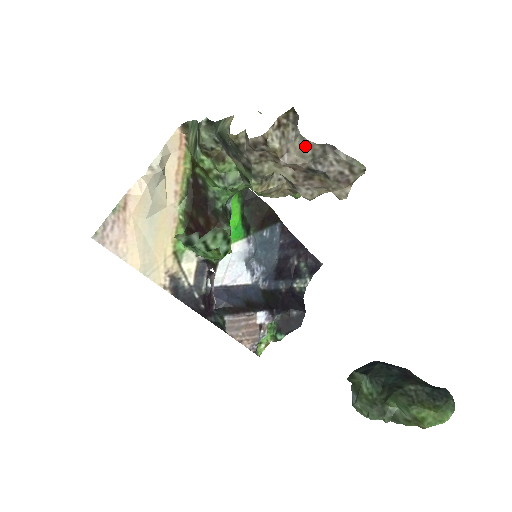
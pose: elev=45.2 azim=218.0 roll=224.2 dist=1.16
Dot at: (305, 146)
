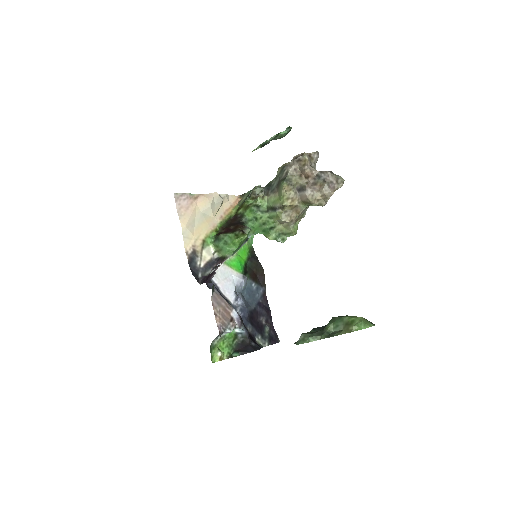
Dot at: occluded
